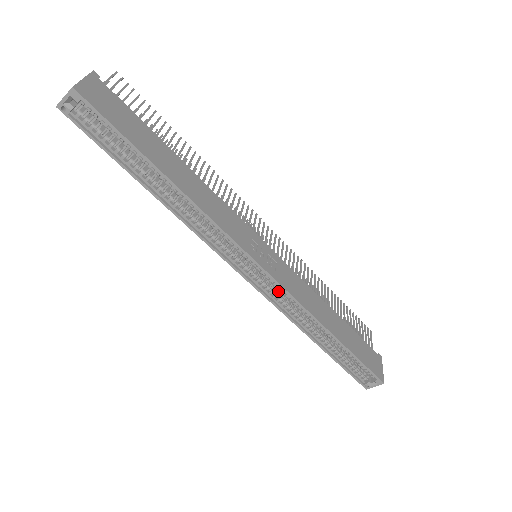
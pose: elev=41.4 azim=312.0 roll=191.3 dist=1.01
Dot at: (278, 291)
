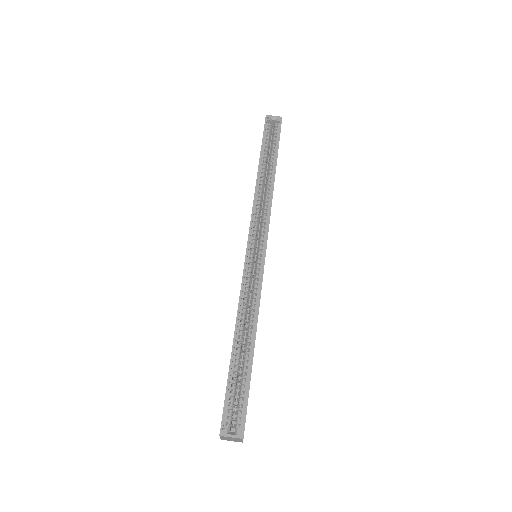
Dot at: occluded
